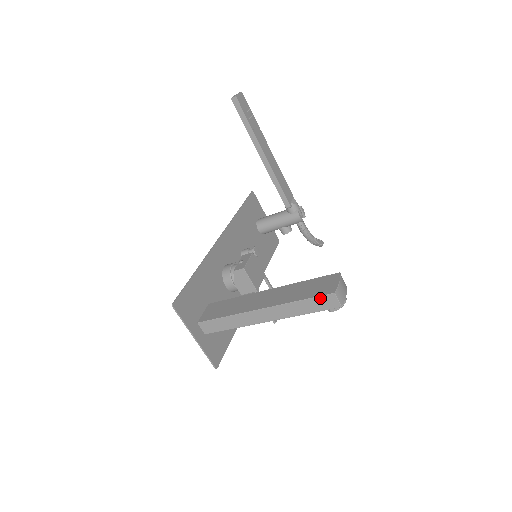
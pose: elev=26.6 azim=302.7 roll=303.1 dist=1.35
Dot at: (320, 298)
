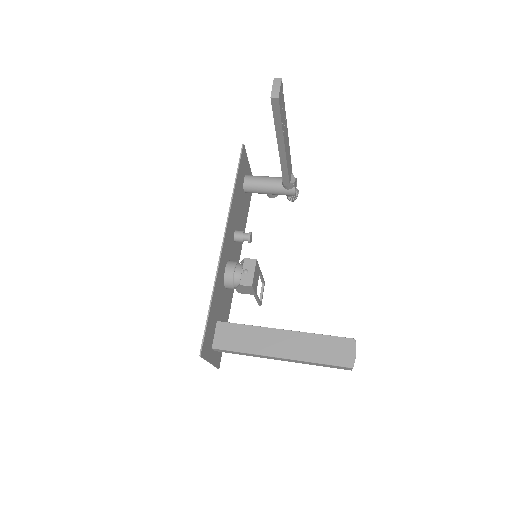
Dot at: (338, 367)
